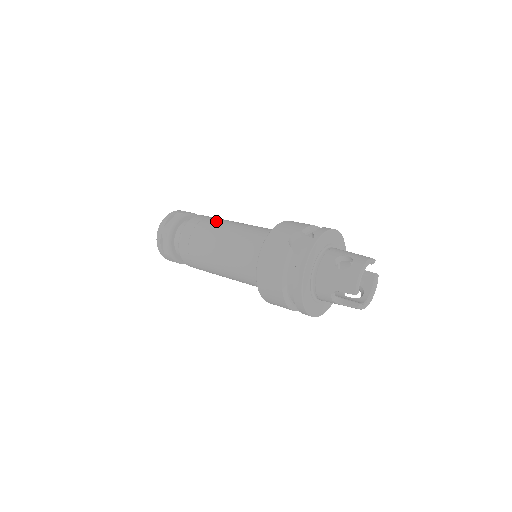
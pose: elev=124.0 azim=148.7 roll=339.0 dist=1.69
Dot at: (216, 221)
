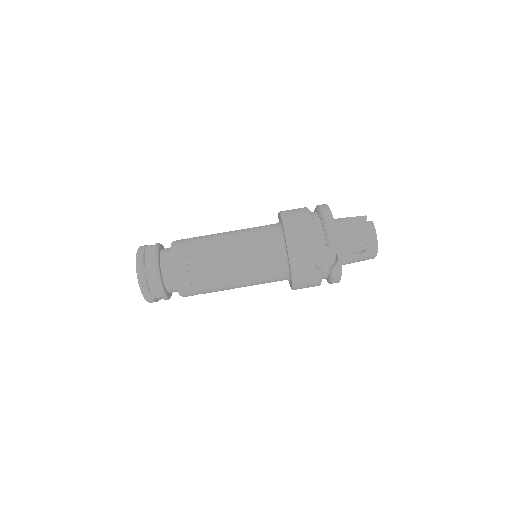
Dot at: (206, 265)
